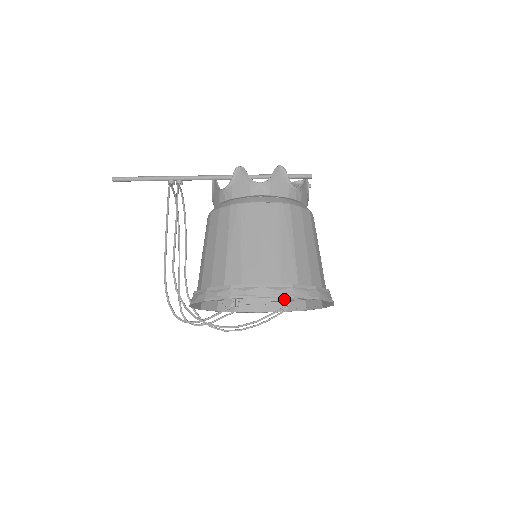
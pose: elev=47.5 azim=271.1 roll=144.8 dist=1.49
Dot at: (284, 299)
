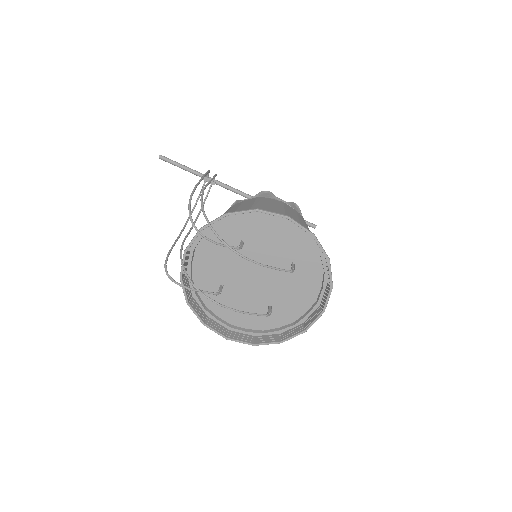
Dot at: (256, 331)
